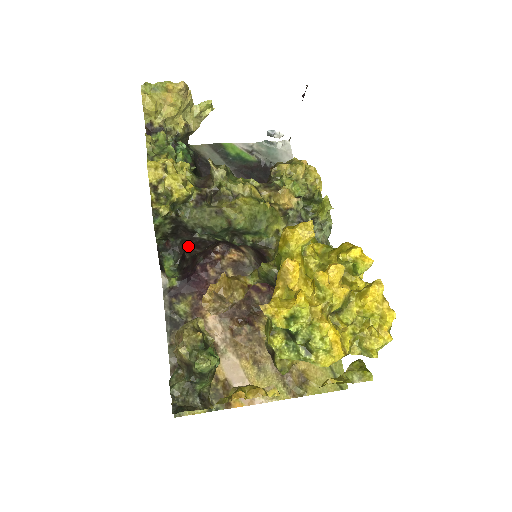
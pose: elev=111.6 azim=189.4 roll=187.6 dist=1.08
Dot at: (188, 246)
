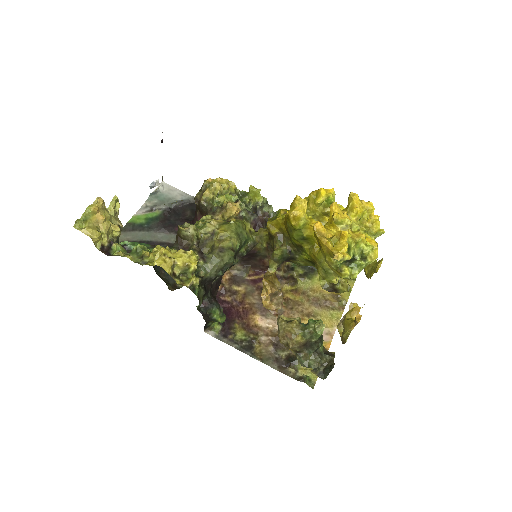
Dot at: (213, 293)
